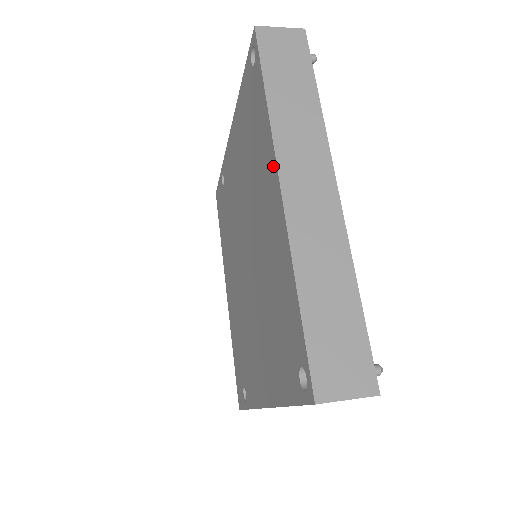
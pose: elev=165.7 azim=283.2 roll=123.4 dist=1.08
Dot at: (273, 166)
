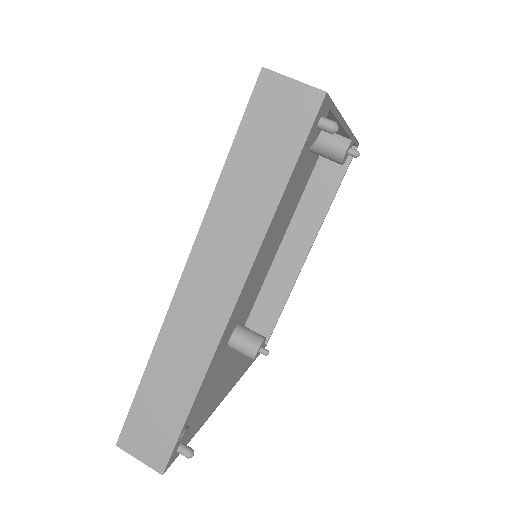
Dot at: occluded
